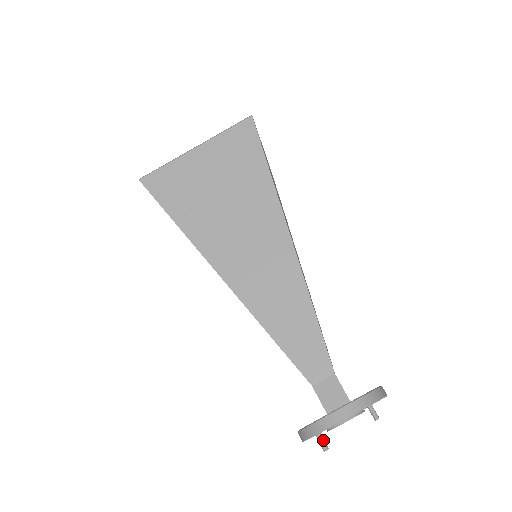
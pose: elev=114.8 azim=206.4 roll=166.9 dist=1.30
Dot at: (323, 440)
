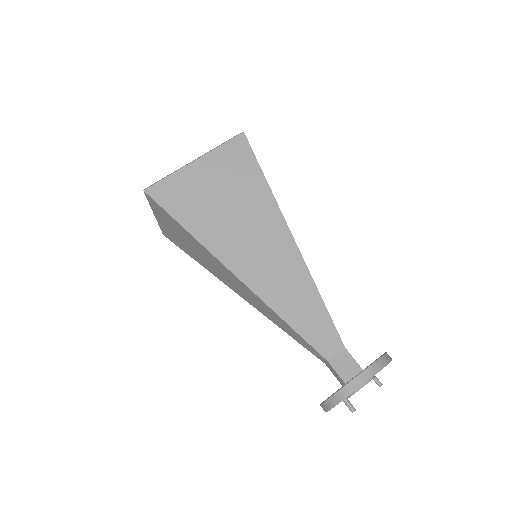
Dot at: (350, 403)
